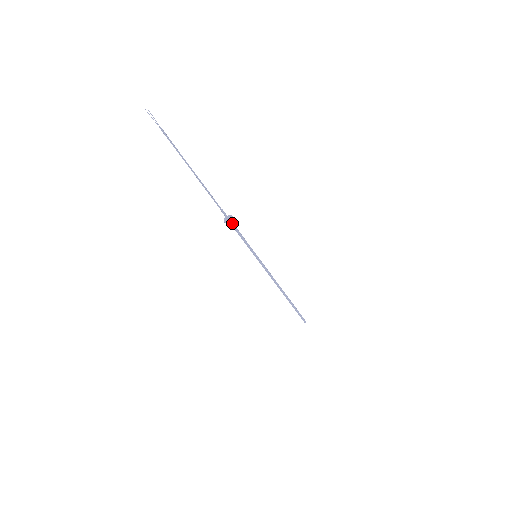
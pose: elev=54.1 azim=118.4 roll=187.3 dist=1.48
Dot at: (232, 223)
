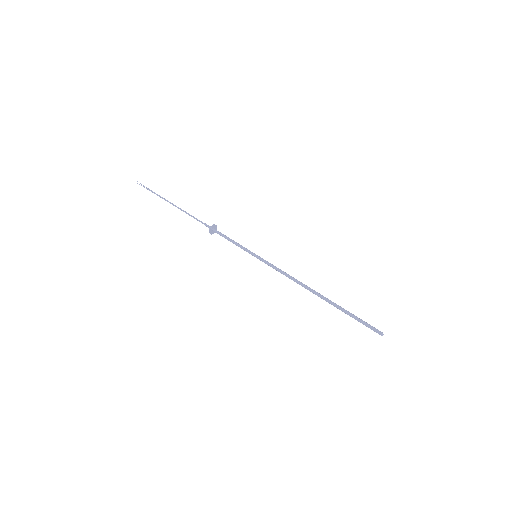
Dot at: (217, 231)
